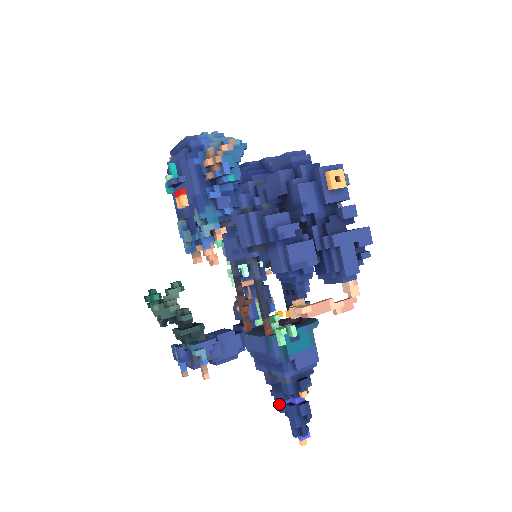
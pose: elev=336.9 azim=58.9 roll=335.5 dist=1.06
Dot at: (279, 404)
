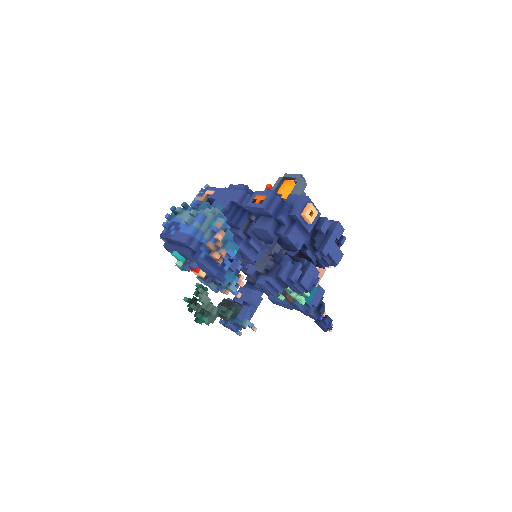
Dot at: (303, 313)
